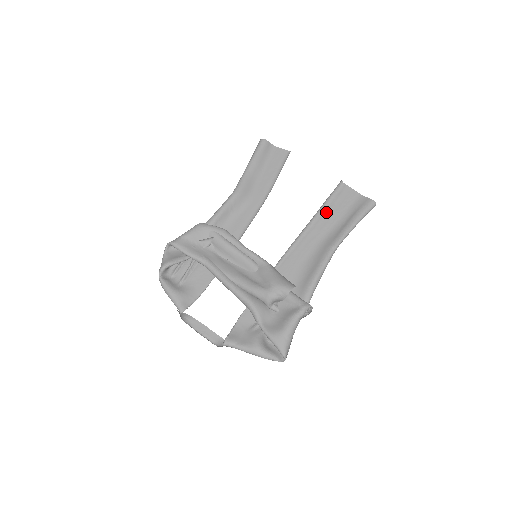
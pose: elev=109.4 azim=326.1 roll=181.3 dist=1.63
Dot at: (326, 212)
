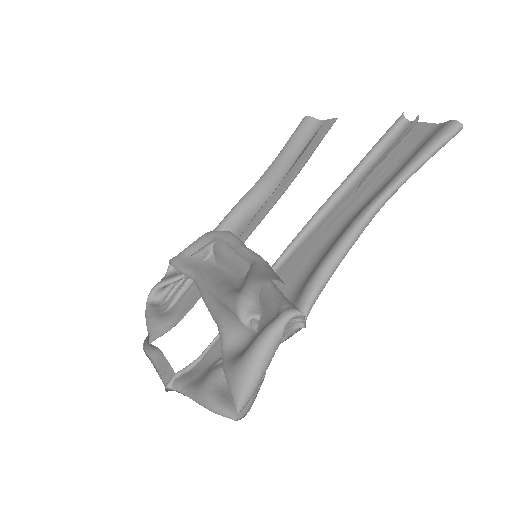
Dot at: occluded
